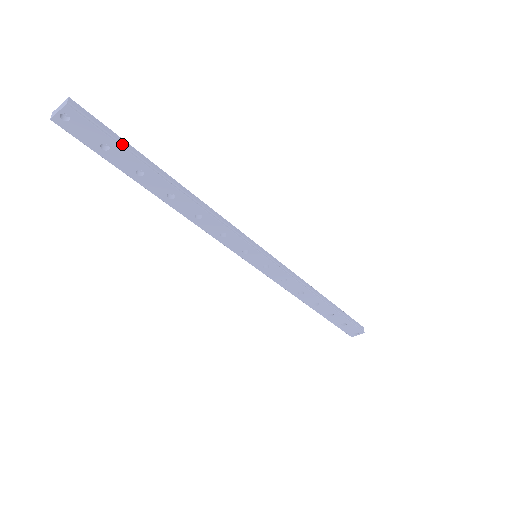
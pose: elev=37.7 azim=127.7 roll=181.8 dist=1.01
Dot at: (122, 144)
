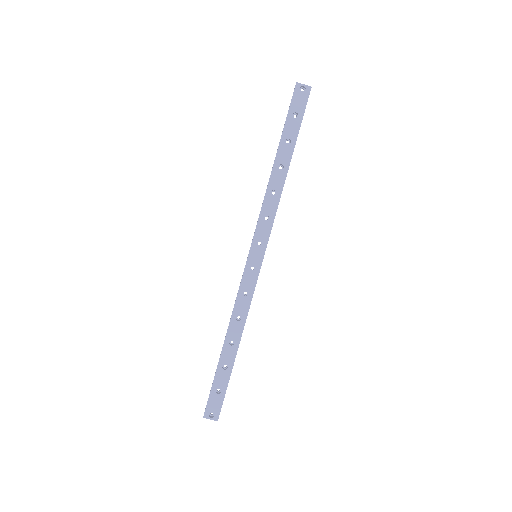
Dot at: occluded
